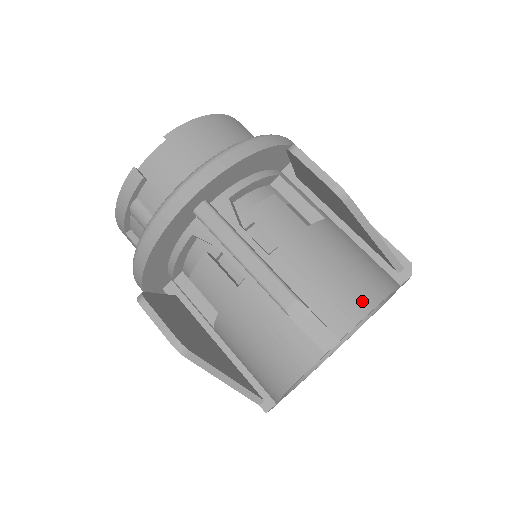
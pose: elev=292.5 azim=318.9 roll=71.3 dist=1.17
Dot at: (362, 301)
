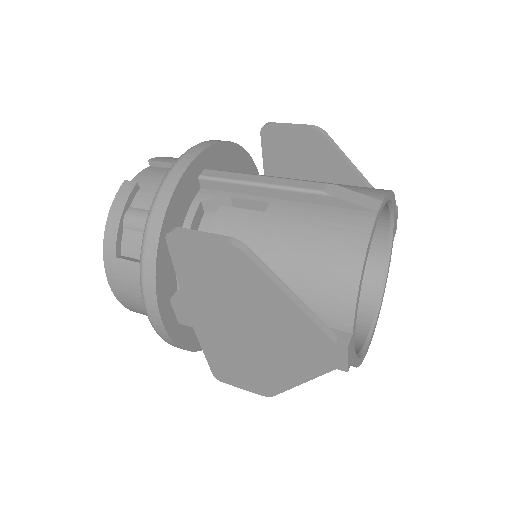
Dot at: (378, 189)
